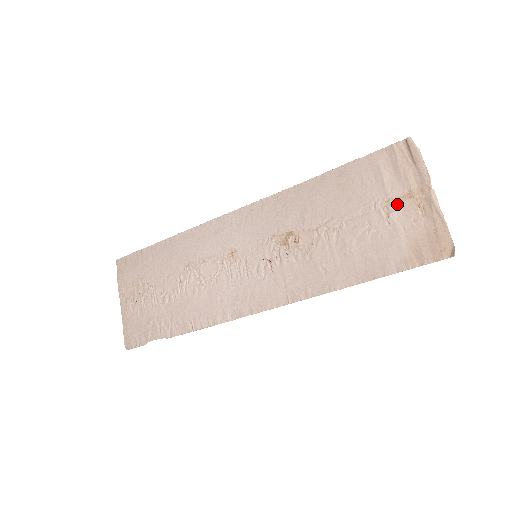
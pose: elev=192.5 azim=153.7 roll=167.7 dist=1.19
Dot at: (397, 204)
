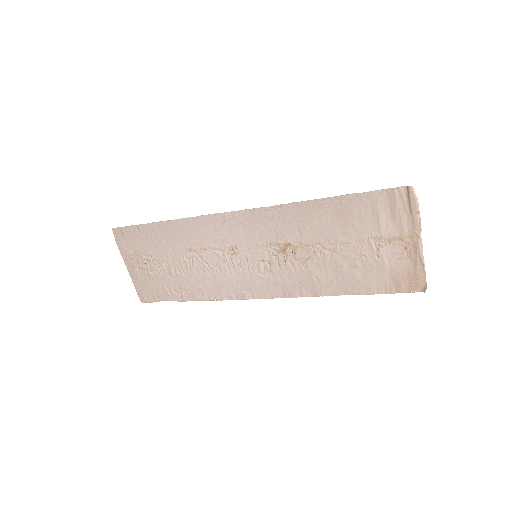
Dot at: (388, 243)
